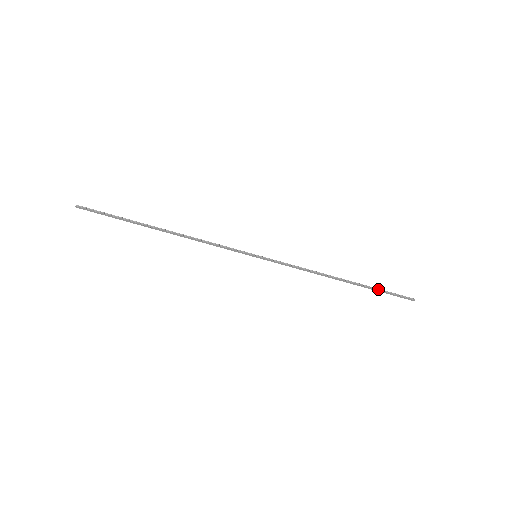
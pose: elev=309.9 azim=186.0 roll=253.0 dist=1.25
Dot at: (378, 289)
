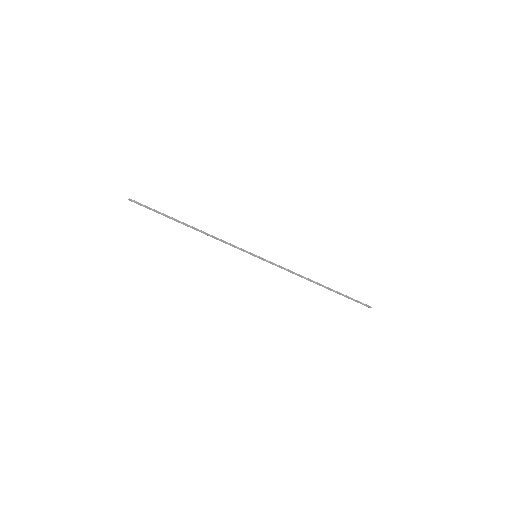
Dot at: (344, 295)
